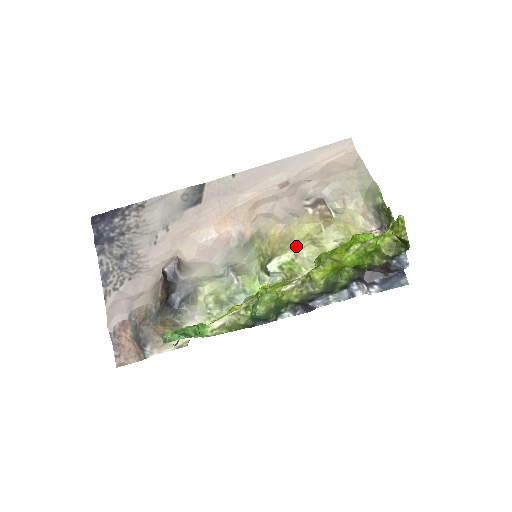
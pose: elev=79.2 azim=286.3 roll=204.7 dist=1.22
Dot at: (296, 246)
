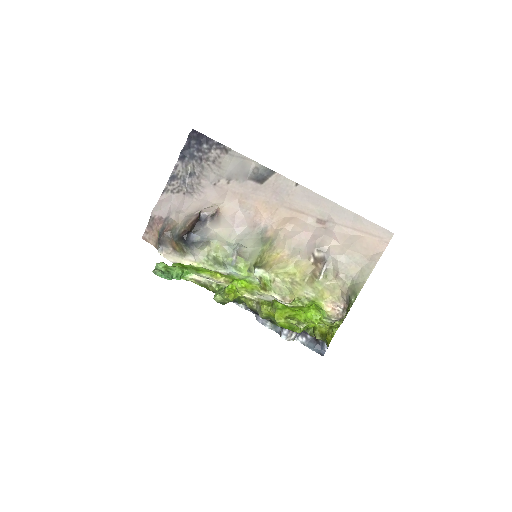
Dot at: (281, 275)
